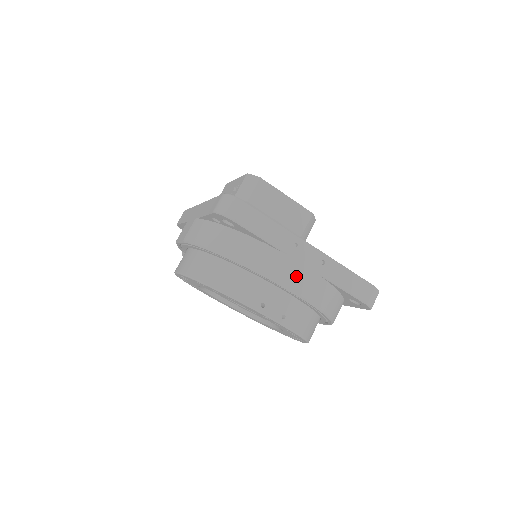
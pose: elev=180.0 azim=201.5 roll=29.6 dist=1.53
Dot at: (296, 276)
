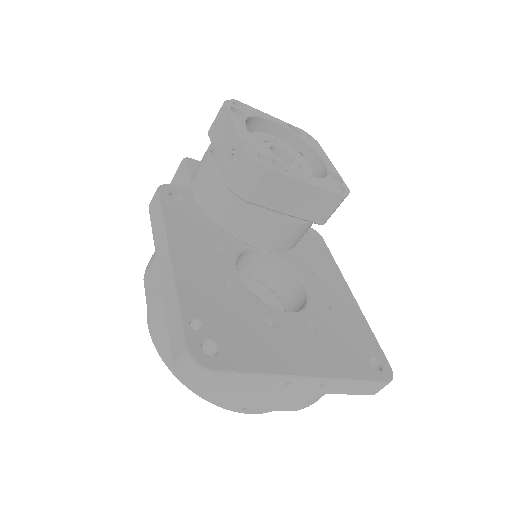
Dot at: (285, 401)
